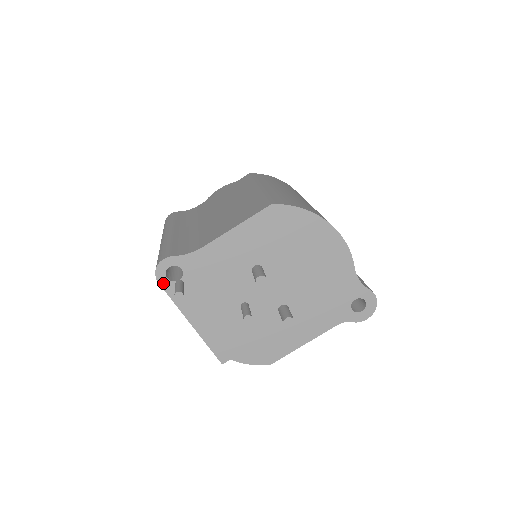
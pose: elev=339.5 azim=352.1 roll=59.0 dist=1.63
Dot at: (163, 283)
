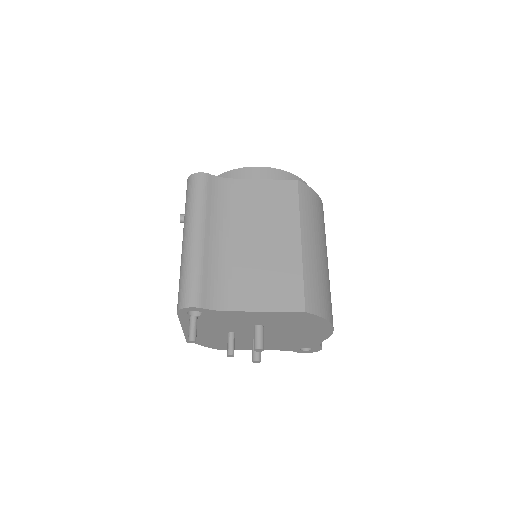
Dot at: (181, 314)
